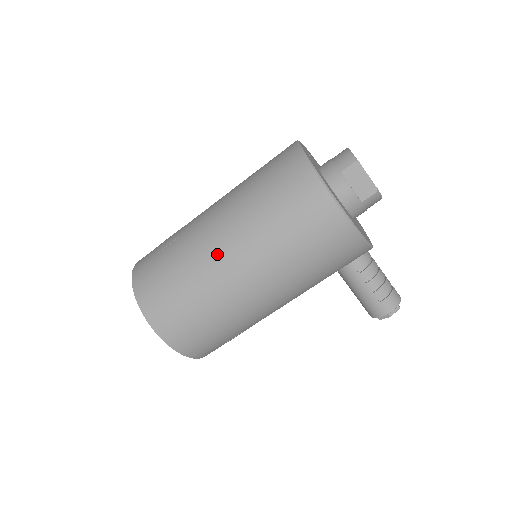
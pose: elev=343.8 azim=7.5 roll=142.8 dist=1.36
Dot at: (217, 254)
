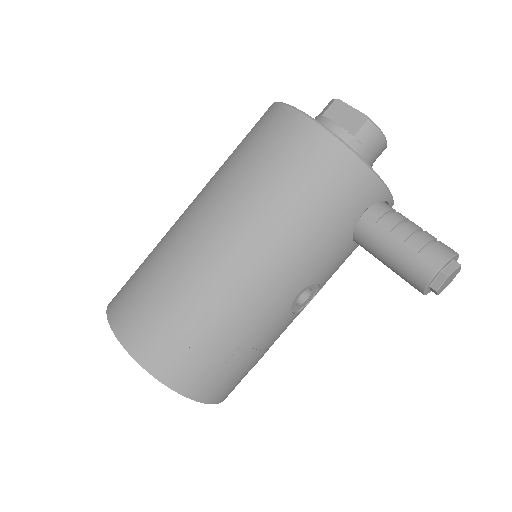
Dot at: (187, 223)
